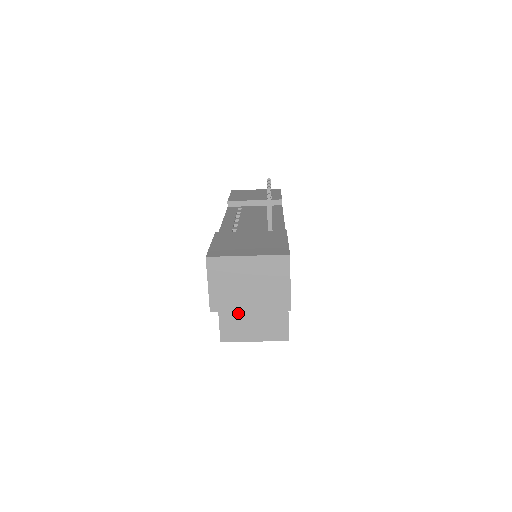
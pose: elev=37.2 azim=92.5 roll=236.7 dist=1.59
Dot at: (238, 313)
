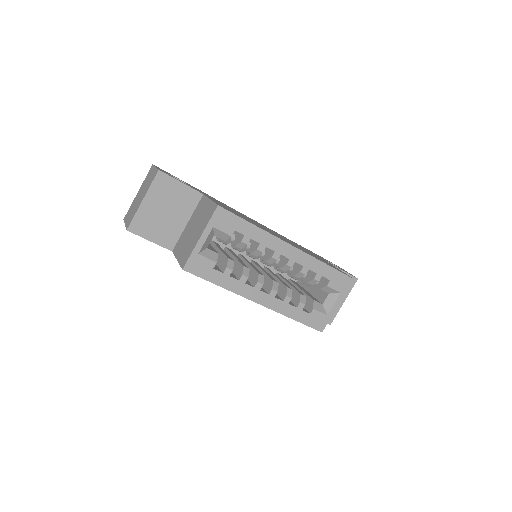
Dot at: (186, 243)
